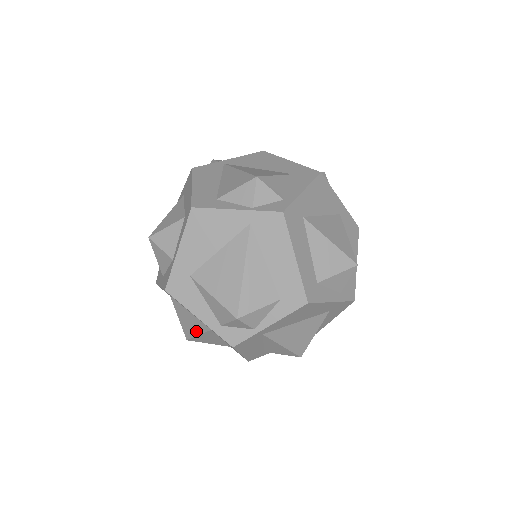
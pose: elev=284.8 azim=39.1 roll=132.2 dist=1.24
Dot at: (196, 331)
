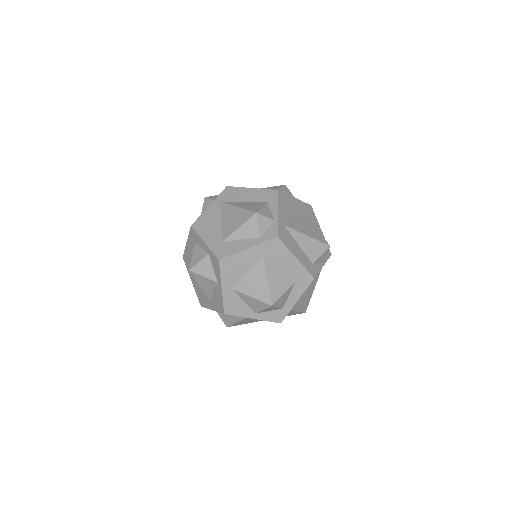
Dot at: (264, 280)
